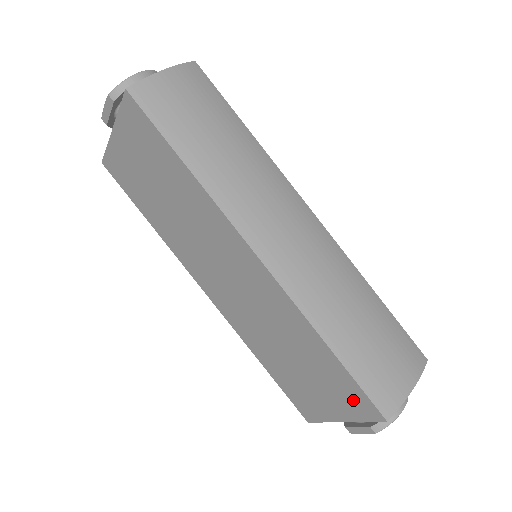
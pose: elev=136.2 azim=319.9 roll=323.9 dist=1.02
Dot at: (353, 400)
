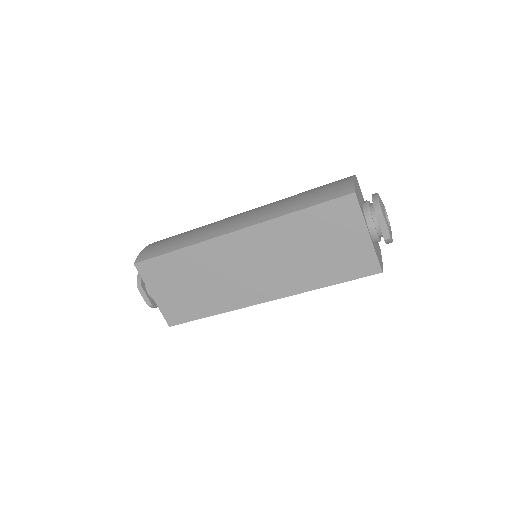
Dot at: (342, 213)
